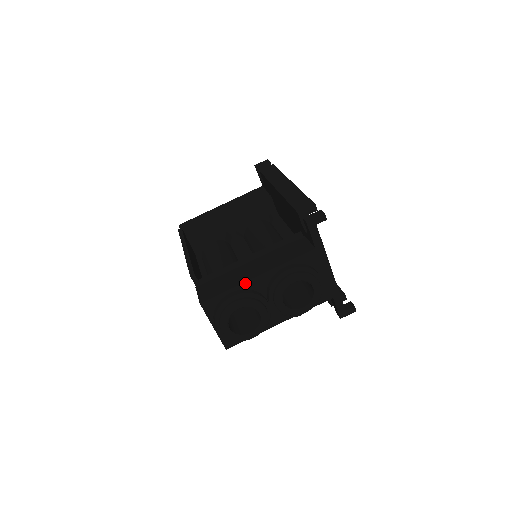
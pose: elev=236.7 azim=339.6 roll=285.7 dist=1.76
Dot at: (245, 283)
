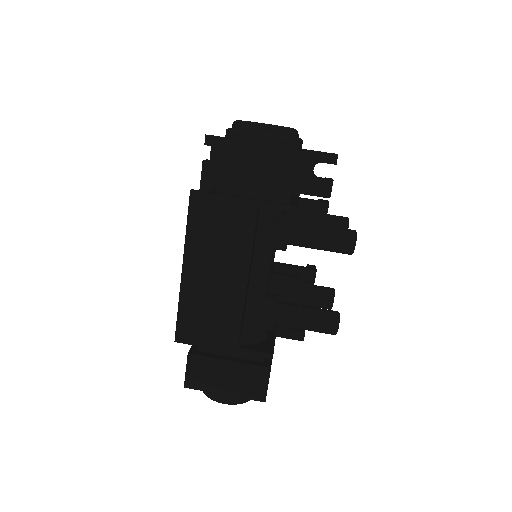
Dot at: occluded
